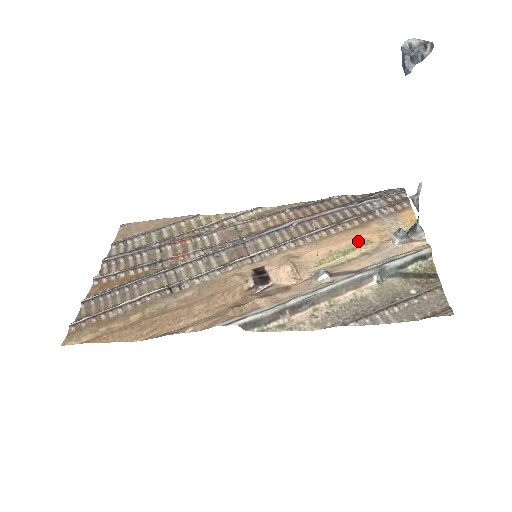
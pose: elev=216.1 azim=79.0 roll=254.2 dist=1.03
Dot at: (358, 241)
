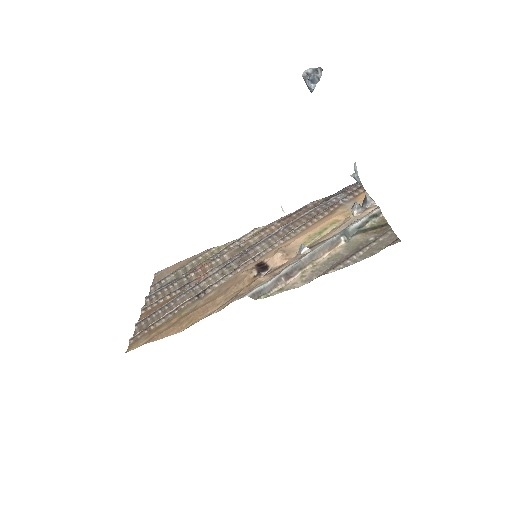
Dot at: (328, 223)
